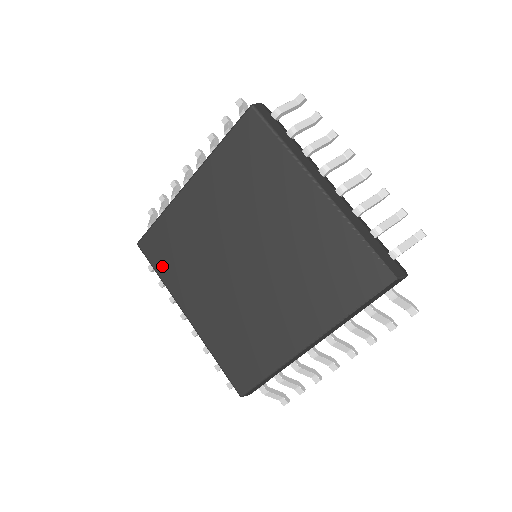
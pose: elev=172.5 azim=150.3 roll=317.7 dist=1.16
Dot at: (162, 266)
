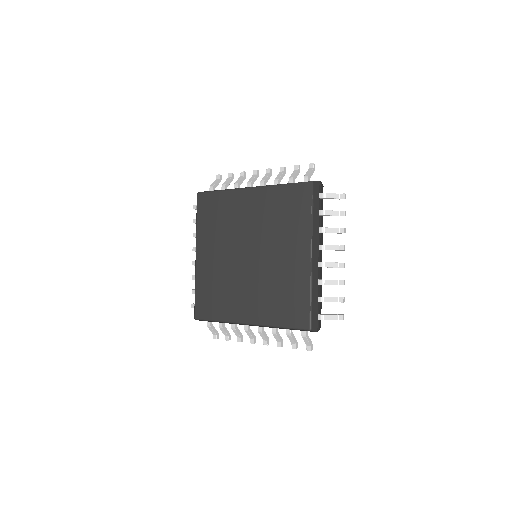
Dot at: (215, 313)
